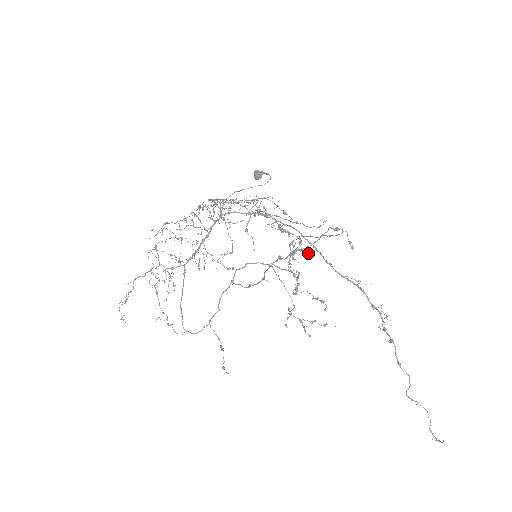
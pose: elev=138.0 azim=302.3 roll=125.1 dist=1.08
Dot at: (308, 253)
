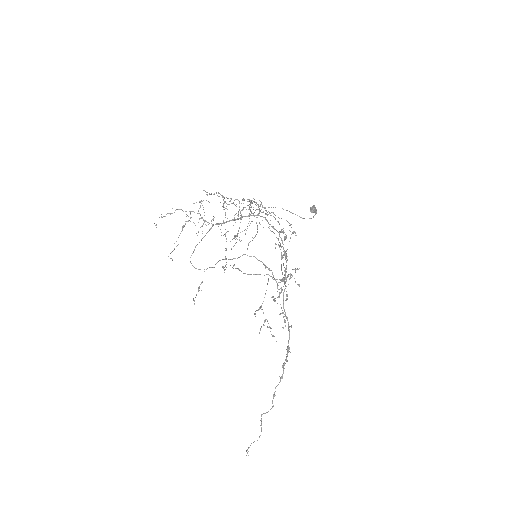
Dot at: (299, 284)
